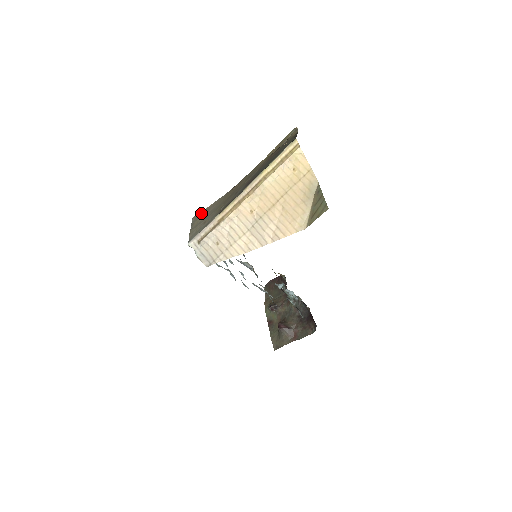
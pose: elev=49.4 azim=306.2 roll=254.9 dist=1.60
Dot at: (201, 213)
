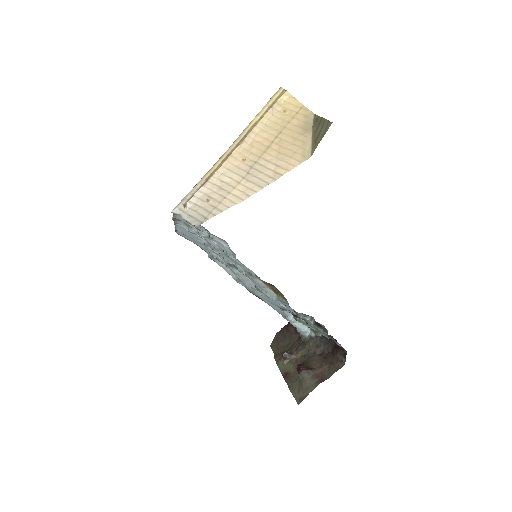
Dot at: occluded
